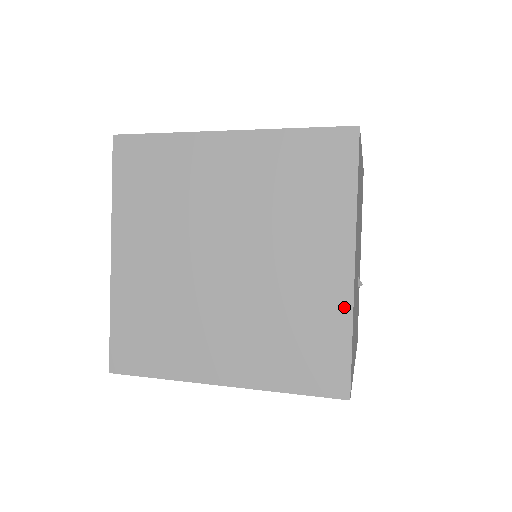
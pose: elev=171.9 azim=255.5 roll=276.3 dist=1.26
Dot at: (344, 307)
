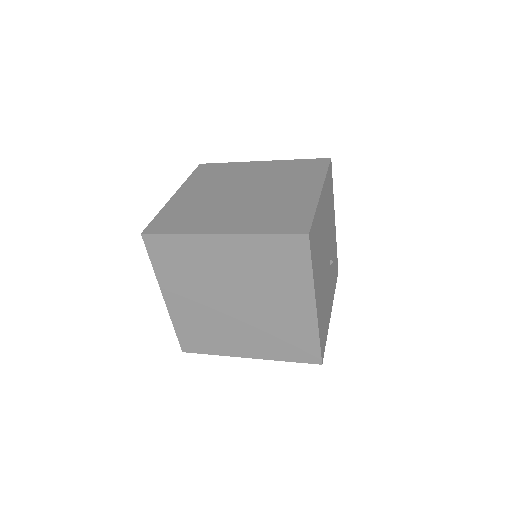
Dot at: (313, 326)
